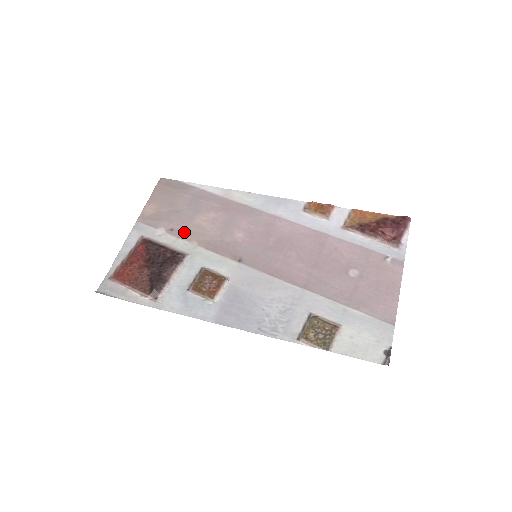
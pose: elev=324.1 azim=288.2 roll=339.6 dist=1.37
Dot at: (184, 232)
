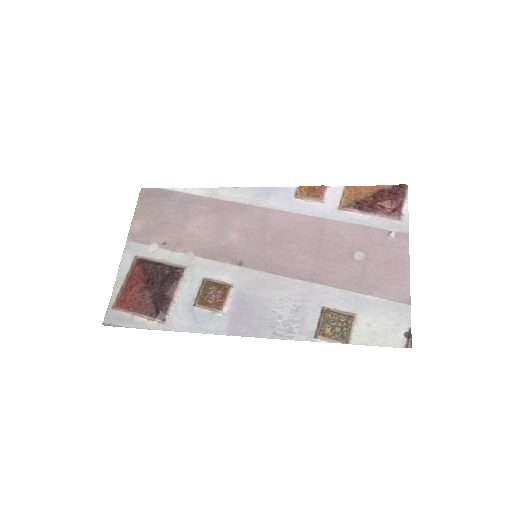
Dot at: (177, 244)
